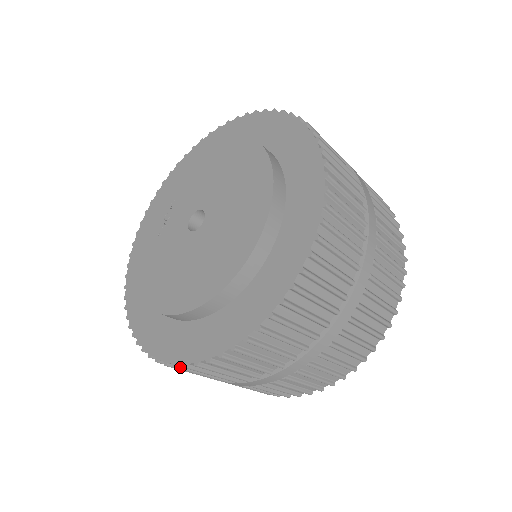
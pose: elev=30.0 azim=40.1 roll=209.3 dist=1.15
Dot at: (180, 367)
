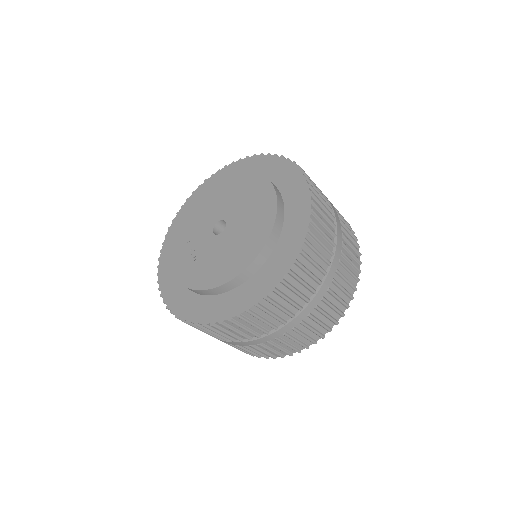
Dot at: (285, 281)
